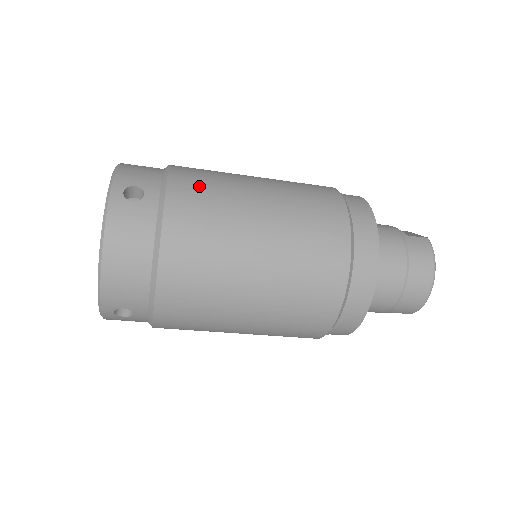
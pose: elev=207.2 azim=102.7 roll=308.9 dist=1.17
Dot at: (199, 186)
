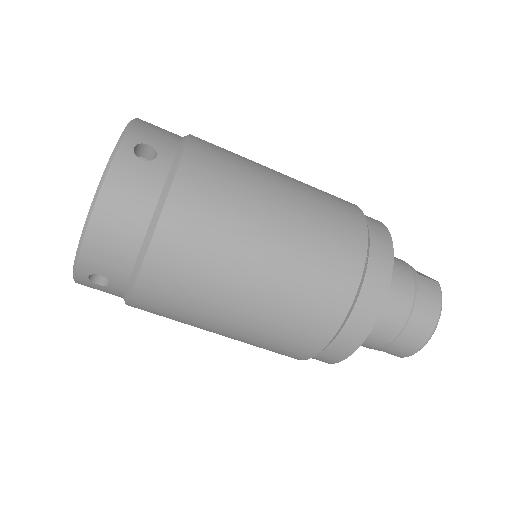
Dot at: (218, 163)
